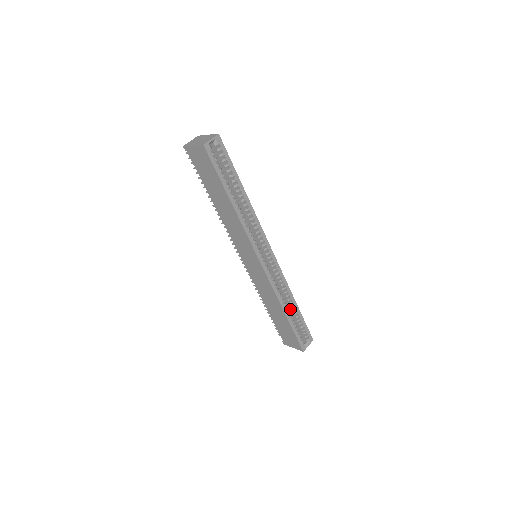
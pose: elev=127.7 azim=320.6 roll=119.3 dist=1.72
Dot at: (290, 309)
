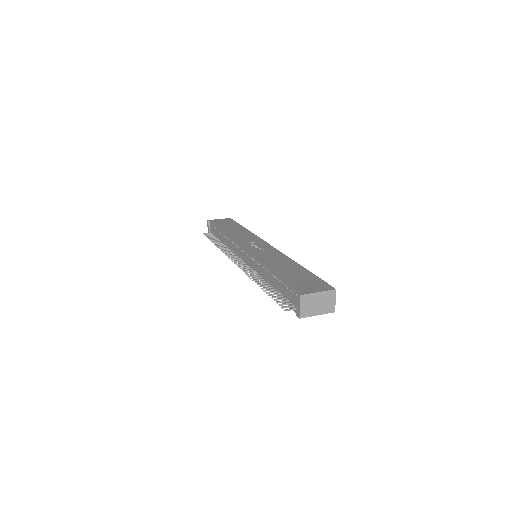
Dot at: occluded
